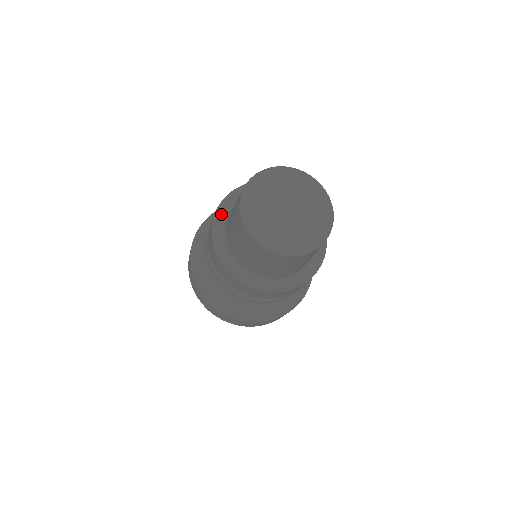
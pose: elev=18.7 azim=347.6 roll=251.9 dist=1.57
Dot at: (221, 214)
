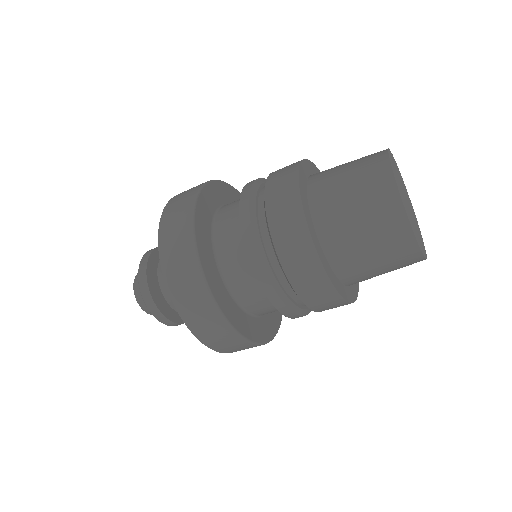
Dot at: (303, 191)
